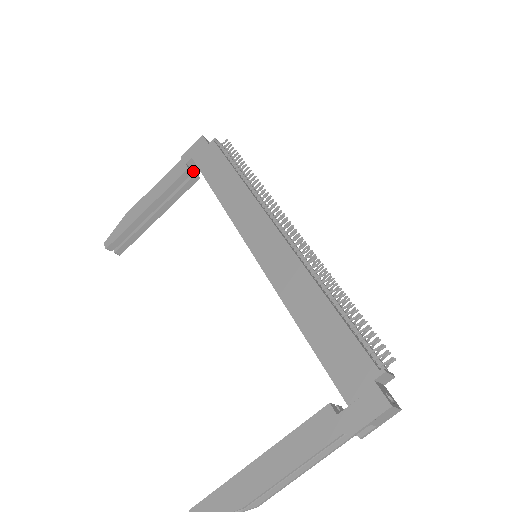
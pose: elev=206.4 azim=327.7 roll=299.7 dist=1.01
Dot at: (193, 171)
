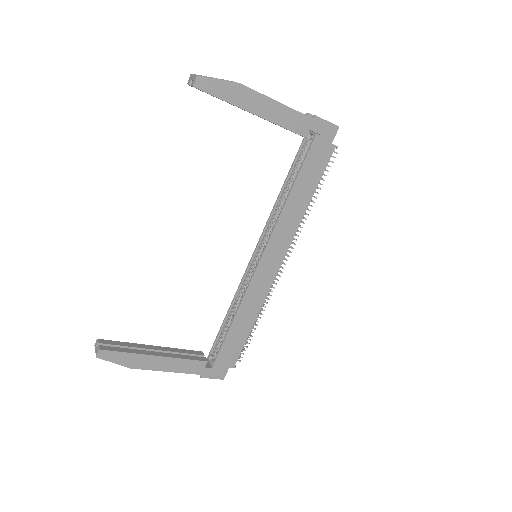
Dot at: occluded
